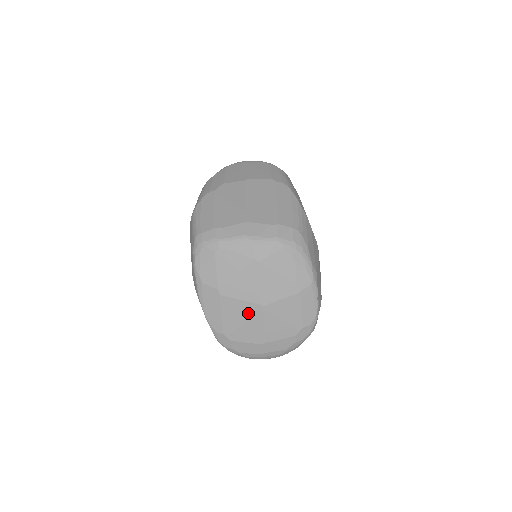
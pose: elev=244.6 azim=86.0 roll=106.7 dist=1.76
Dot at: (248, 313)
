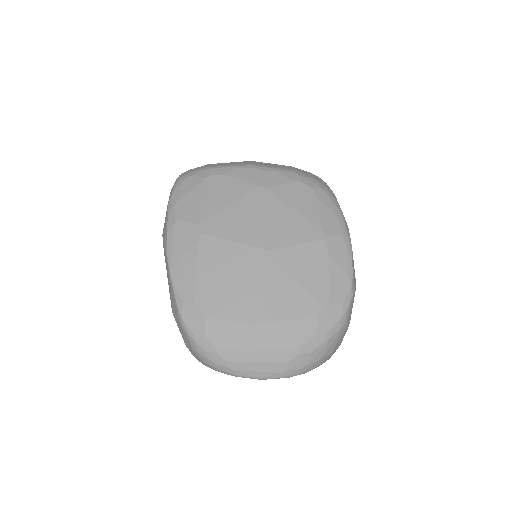
Dot at: (241, 263)
